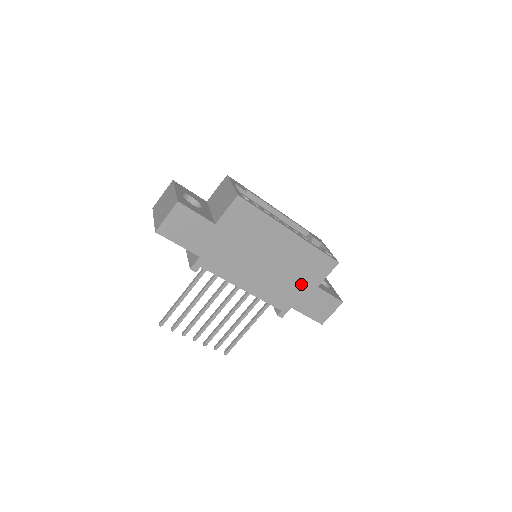
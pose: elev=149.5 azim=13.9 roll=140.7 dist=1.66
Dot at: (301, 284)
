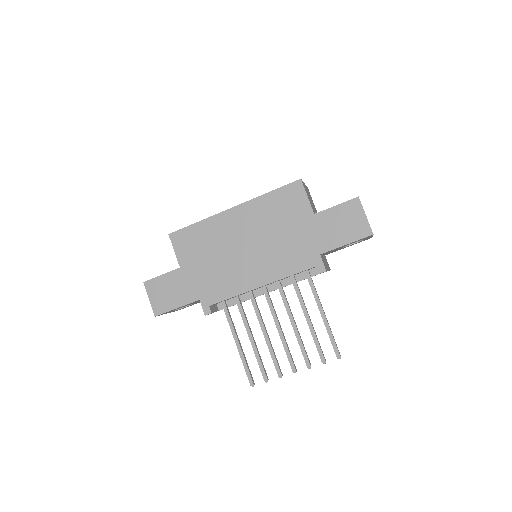
Dot at: (298, 229)
